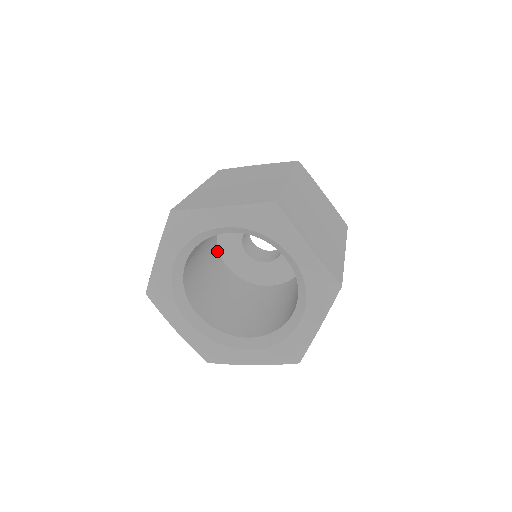
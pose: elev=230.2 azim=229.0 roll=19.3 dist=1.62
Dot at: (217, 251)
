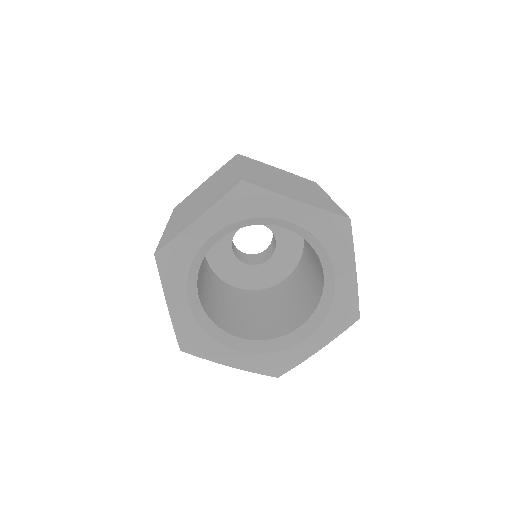
Dot at: occluded
